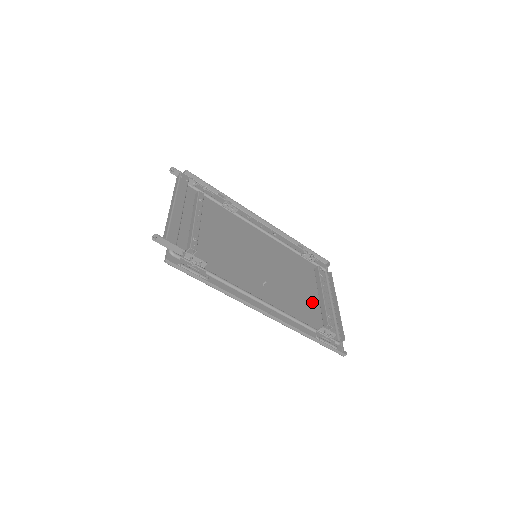
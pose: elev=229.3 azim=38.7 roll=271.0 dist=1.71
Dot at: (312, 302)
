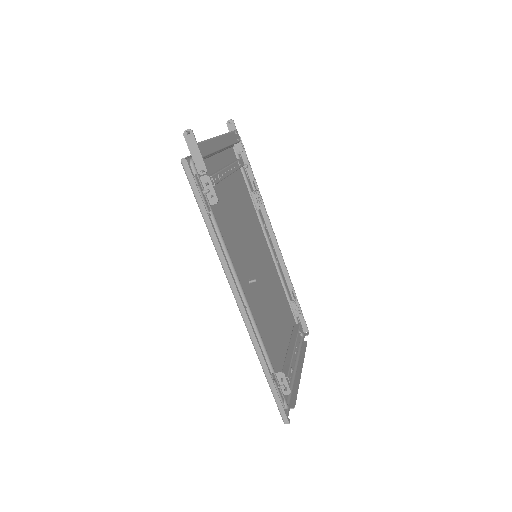
Dot at: (280, 346)
